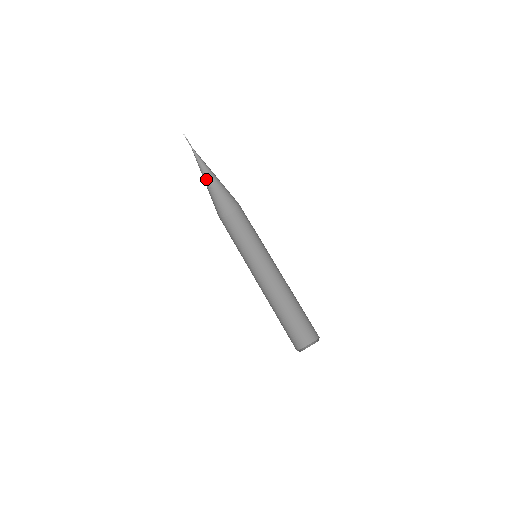
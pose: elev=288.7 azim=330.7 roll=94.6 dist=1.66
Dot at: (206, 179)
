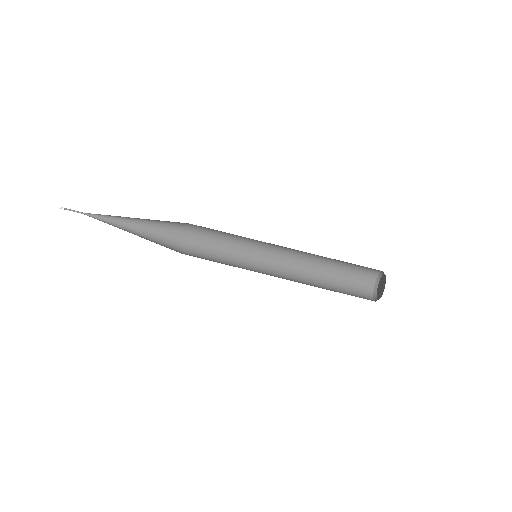
Dot at: (130, 231)
